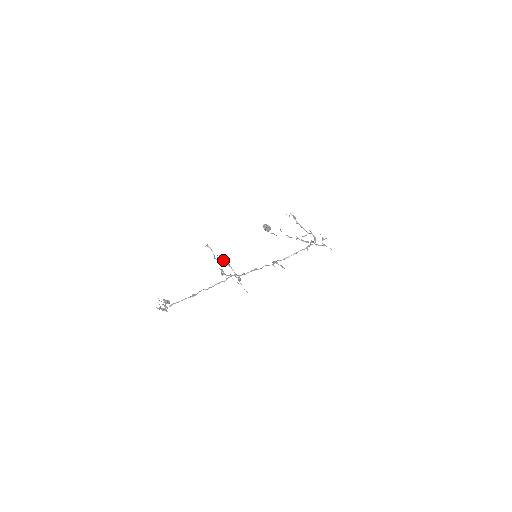
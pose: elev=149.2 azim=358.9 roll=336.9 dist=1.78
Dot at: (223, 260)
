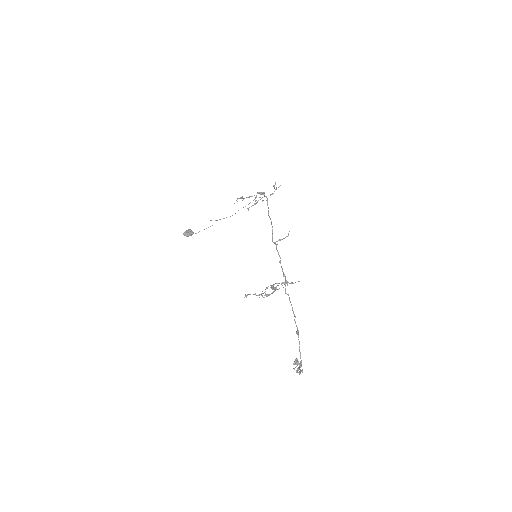
Dot at: (271, 287)
